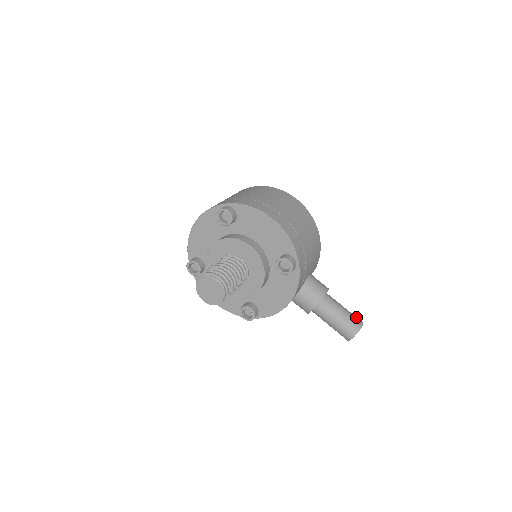
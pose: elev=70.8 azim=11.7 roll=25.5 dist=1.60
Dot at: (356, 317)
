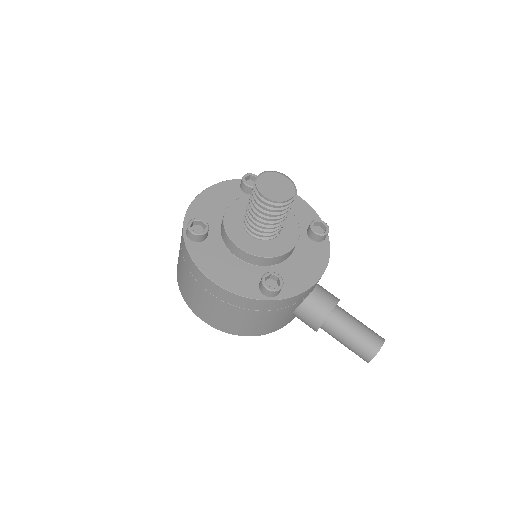
Dot at: occluded
